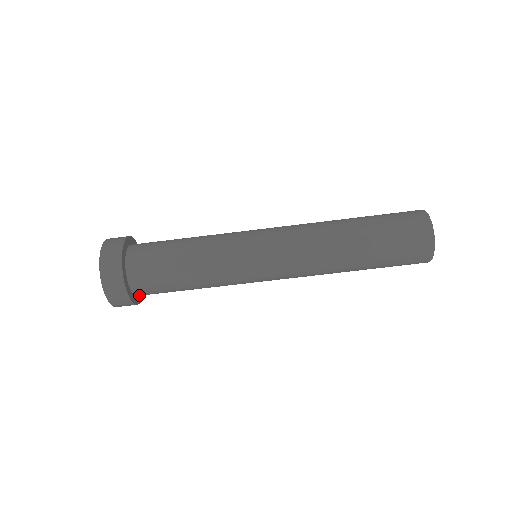
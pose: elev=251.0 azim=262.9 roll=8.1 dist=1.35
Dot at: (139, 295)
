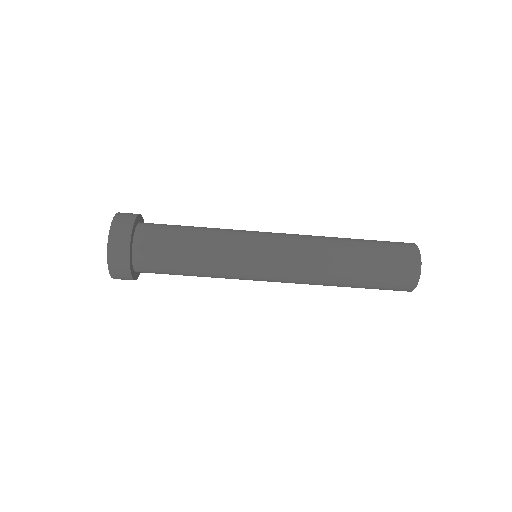
Dot at: occluded
